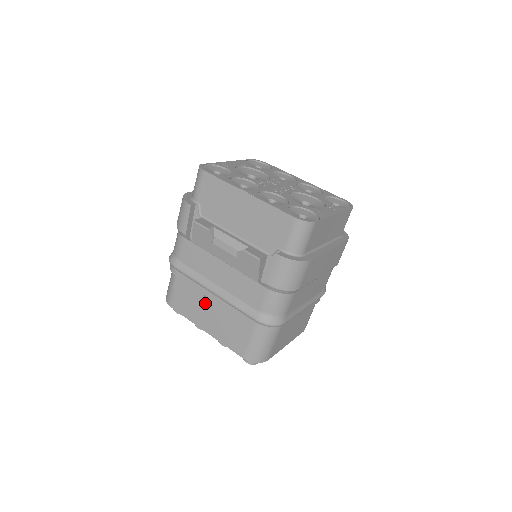
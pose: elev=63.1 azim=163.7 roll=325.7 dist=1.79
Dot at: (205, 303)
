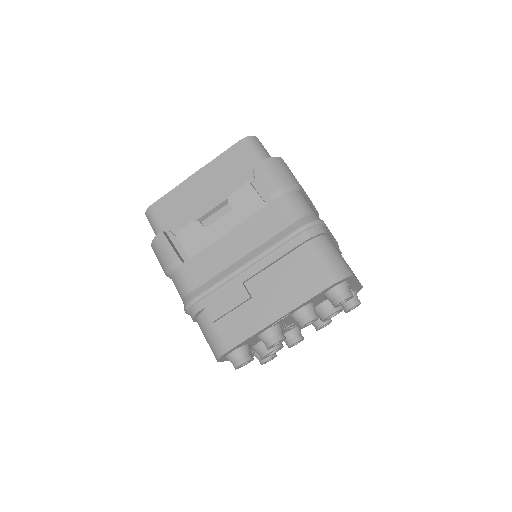
Dot at: (251, 293)
